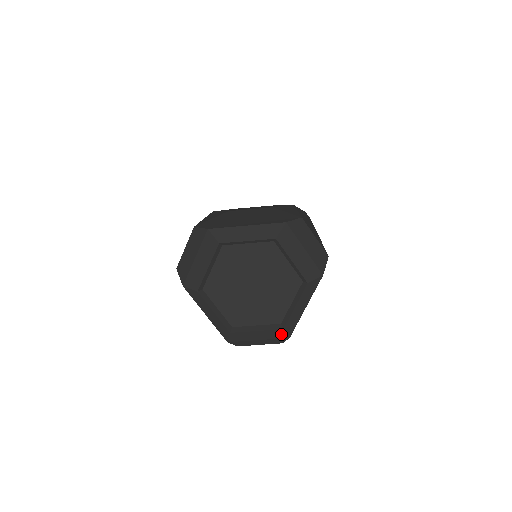
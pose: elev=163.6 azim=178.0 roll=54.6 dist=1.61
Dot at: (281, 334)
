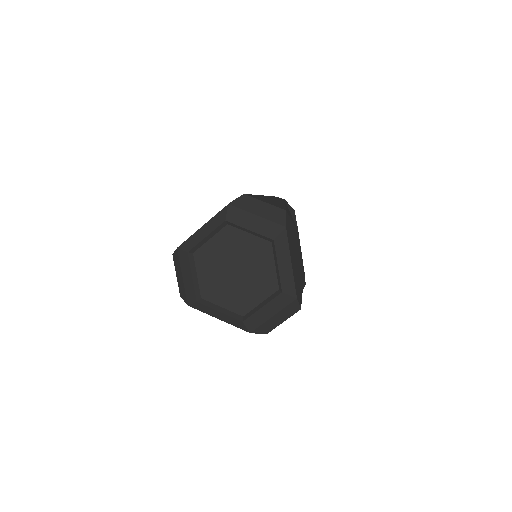
Dot at: (286, 299)
